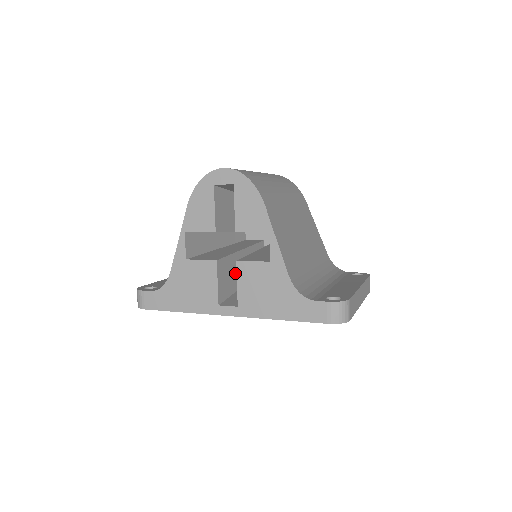
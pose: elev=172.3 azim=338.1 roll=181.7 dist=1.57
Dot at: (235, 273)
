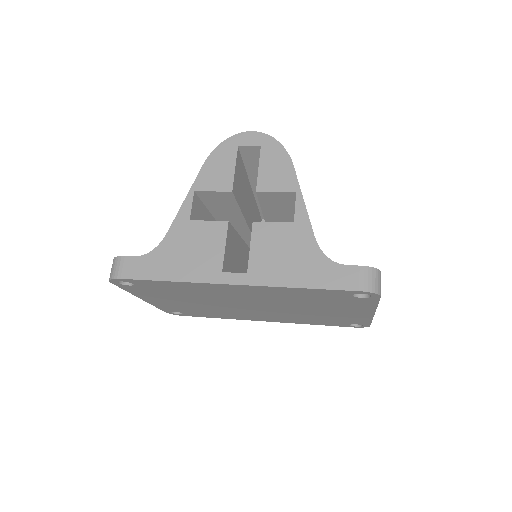
Dot at: (237, 258)
